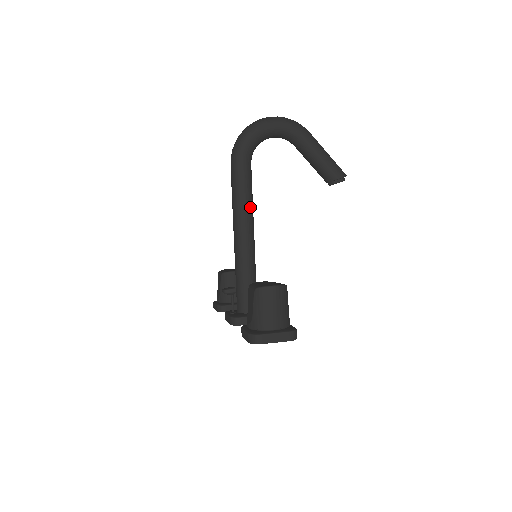
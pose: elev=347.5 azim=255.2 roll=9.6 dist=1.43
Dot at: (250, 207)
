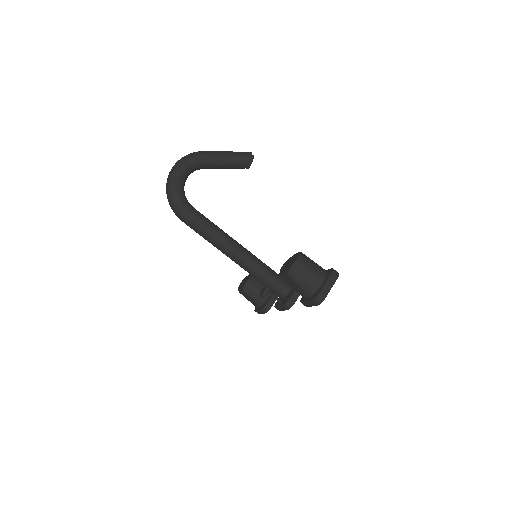
Dot at: (222, 233)
